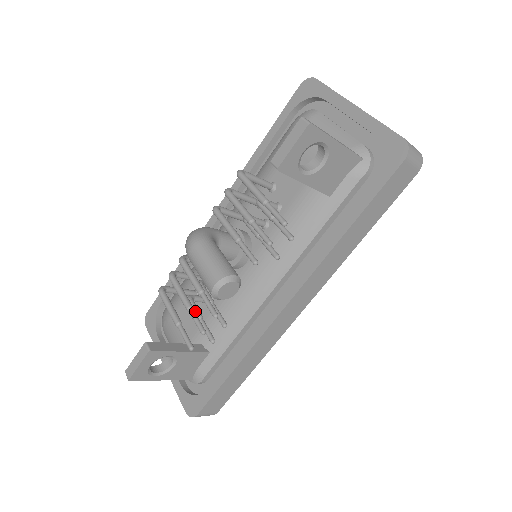
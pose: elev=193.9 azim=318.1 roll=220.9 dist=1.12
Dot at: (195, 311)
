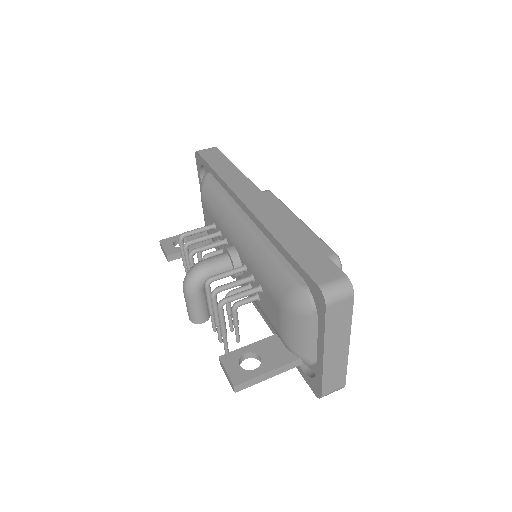
Dot at: occluded
